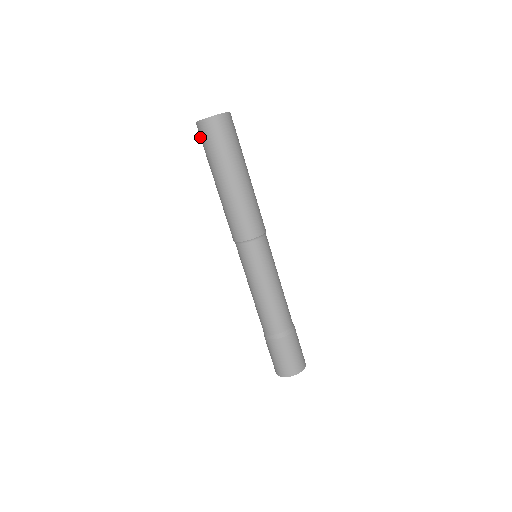
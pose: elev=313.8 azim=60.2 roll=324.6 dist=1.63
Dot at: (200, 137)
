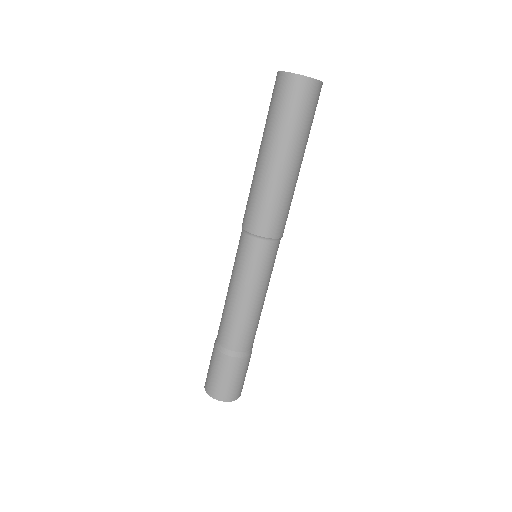
Dot at: occluded
